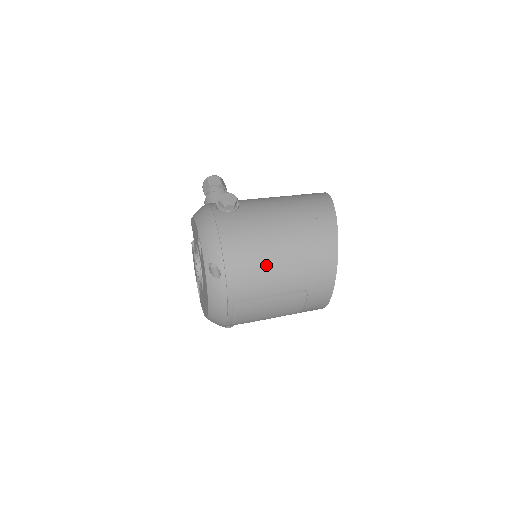
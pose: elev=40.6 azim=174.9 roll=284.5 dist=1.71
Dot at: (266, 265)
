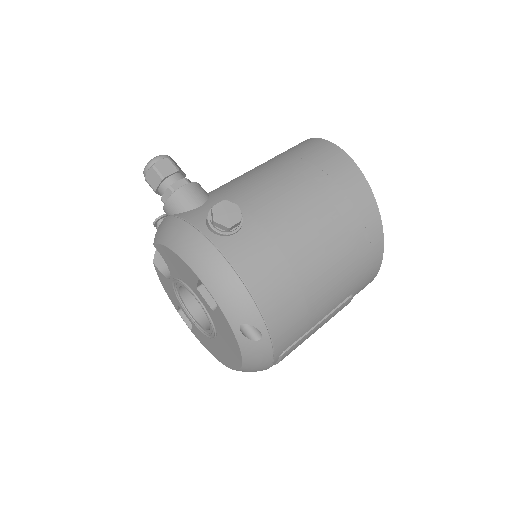
Dot at: (312, 293)
